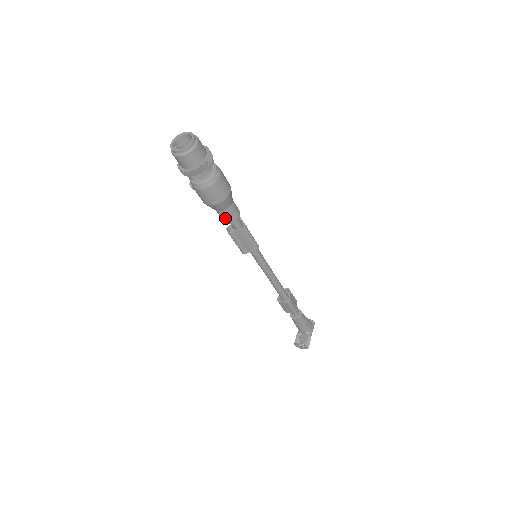
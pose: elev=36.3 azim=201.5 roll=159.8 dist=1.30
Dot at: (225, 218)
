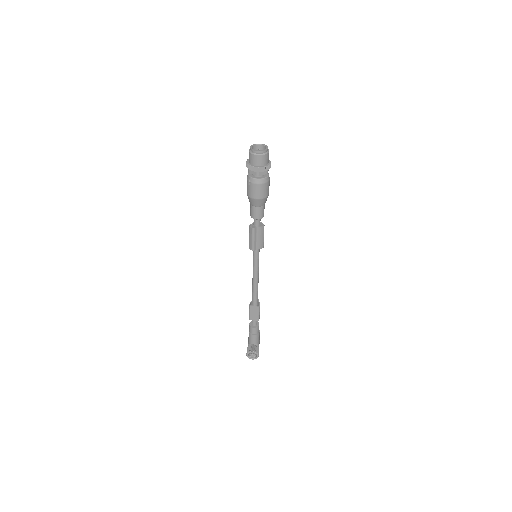
Dot at: (257, 214)
